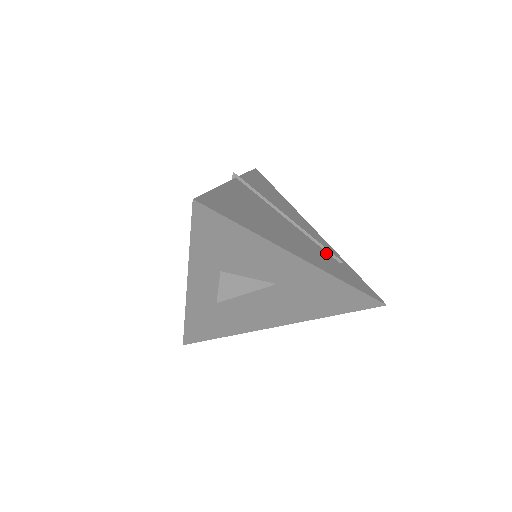
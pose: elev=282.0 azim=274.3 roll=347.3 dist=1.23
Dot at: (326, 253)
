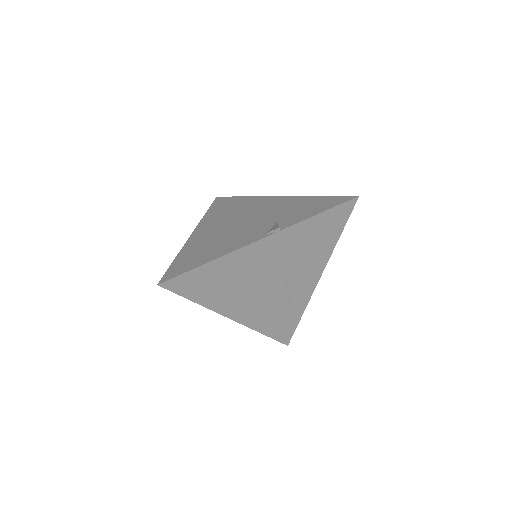
Dot at: (285, 307)
